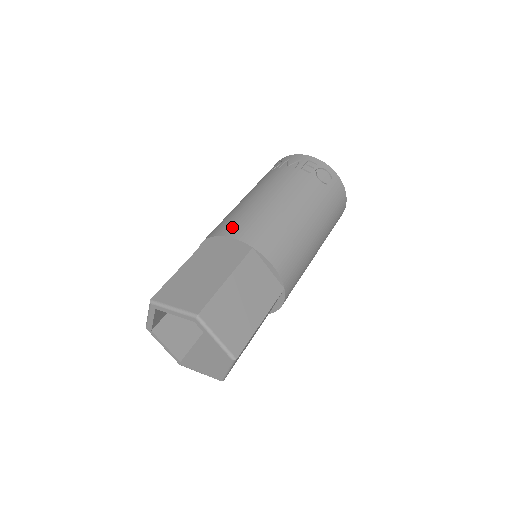
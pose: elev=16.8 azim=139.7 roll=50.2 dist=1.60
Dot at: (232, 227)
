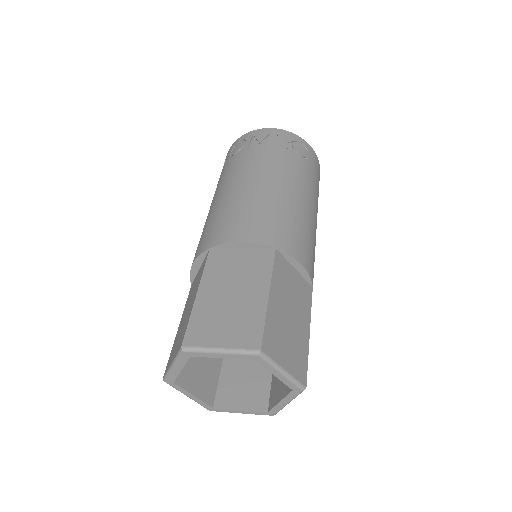
Dot at: (238, 228)
